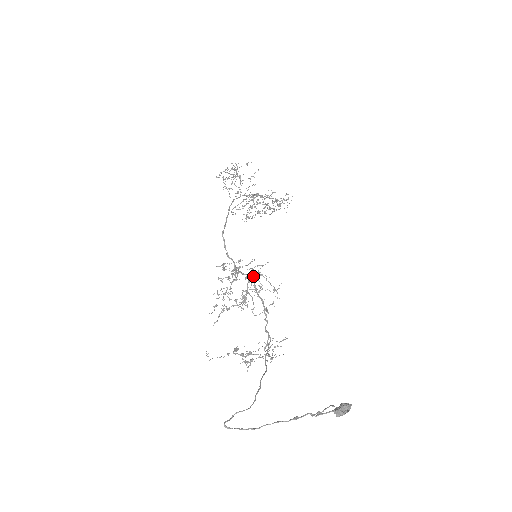
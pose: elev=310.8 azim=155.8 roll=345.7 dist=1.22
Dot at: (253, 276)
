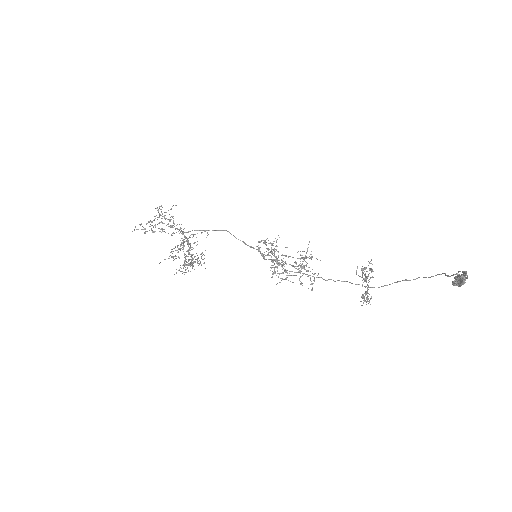
Dot at: (277, 261)
